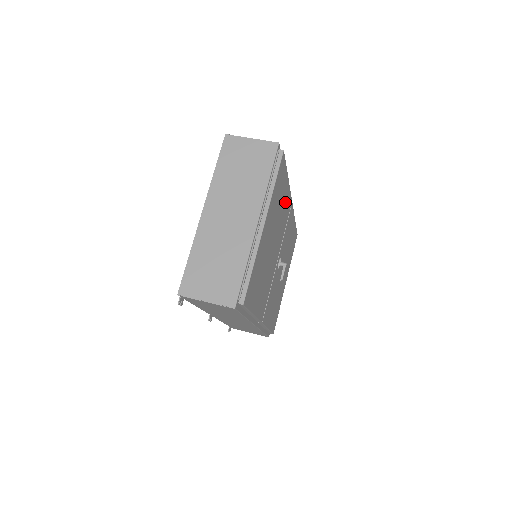
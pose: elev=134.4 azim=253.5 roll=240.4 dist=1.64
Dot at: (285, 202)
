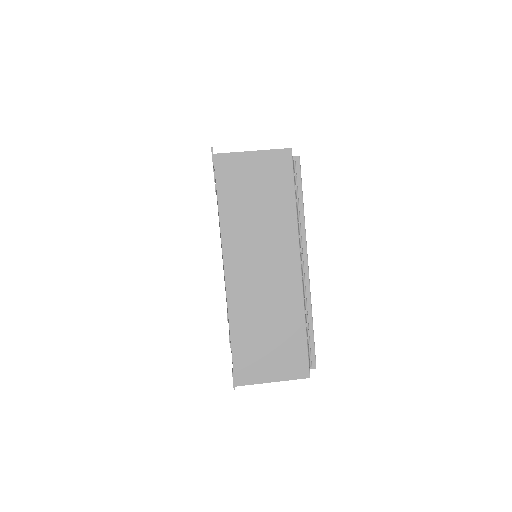
Dot at: occluded
